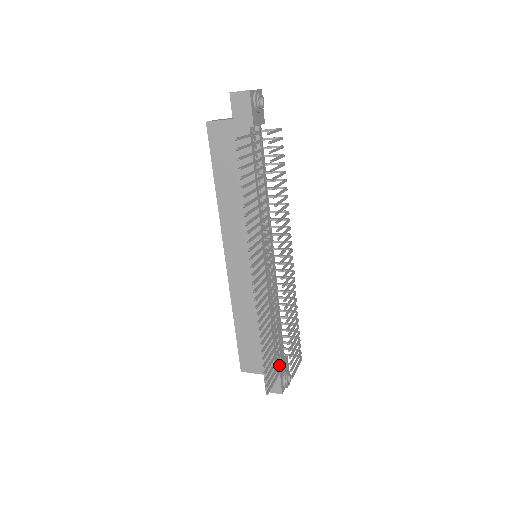
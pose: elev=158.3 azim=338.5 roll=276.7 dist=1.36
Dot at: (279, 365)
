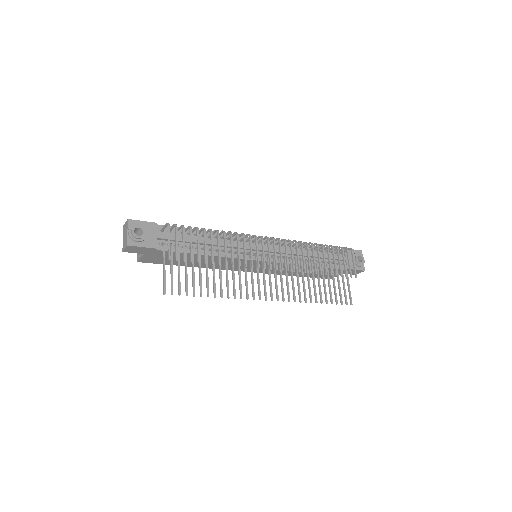
Dot at: occluded
